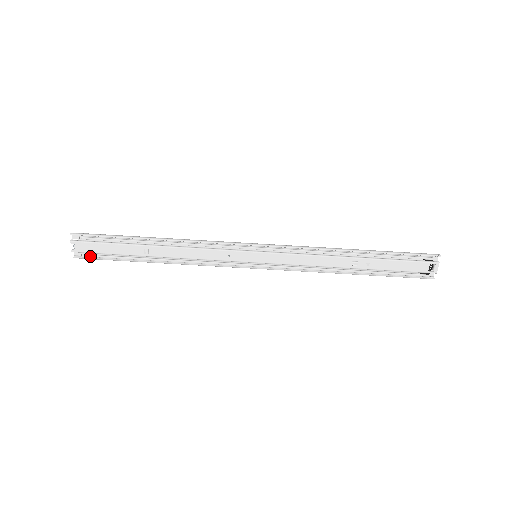
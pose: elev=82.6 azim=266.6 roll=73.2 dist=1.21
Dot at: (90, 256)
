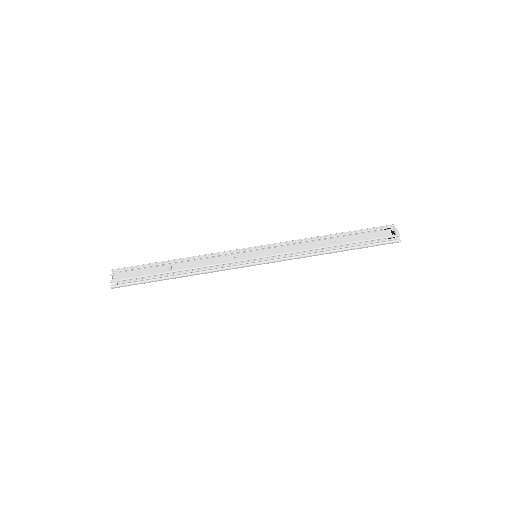
Dot at: (124, 282)
